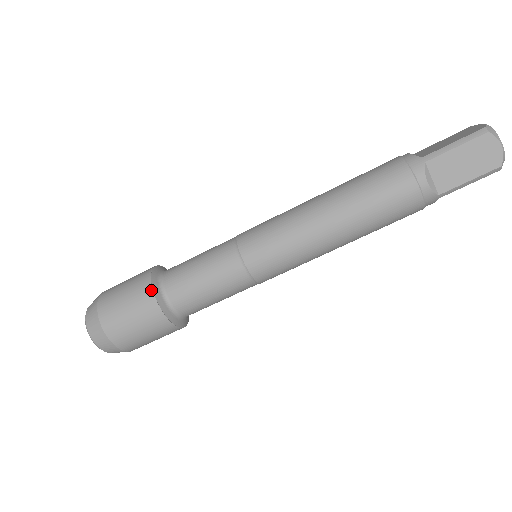
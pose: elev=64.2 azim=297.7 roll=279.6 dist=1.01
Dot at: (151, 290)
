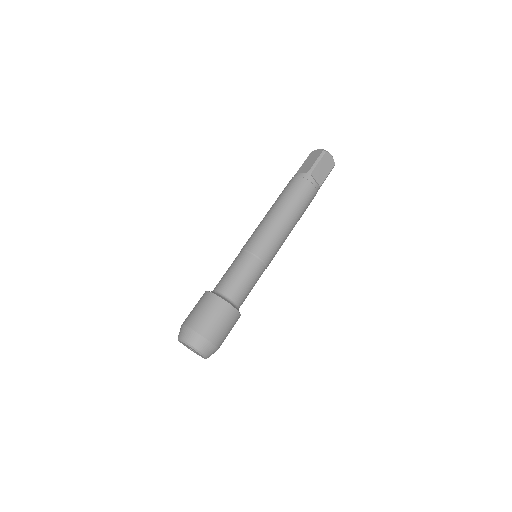
Dot at: occluded
